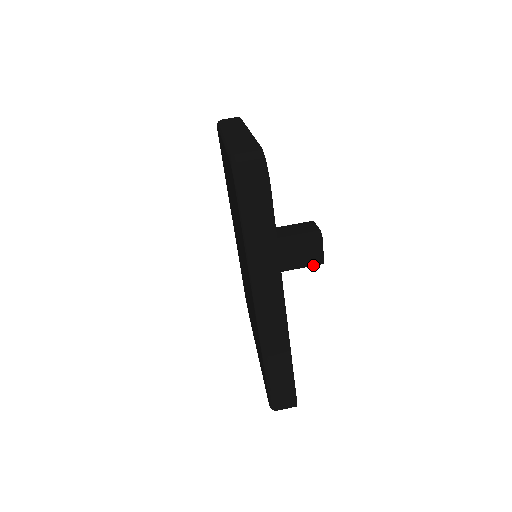
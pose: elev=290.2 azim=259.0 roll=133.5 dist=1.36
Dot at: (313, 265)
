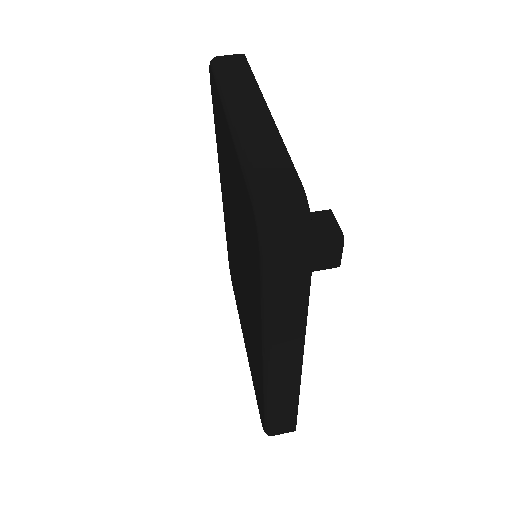
Dot at: occluded
